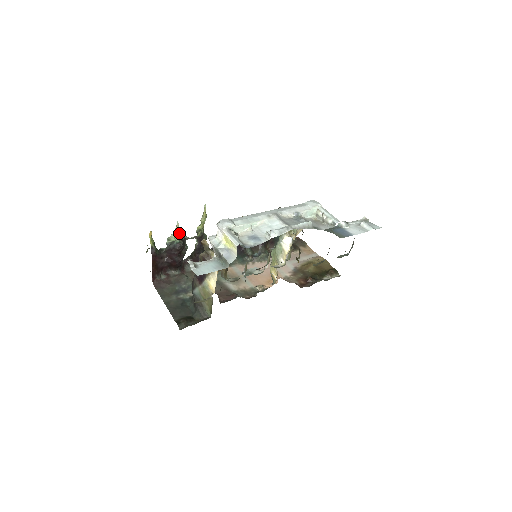
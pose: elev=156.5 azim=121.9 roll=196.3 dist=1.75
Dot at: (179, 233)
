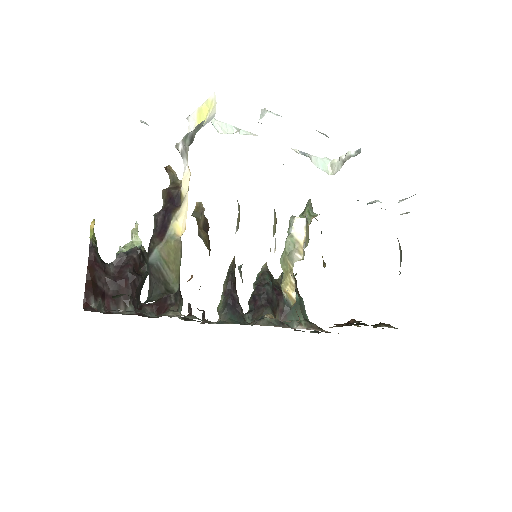
Dot at: (137, 238)
